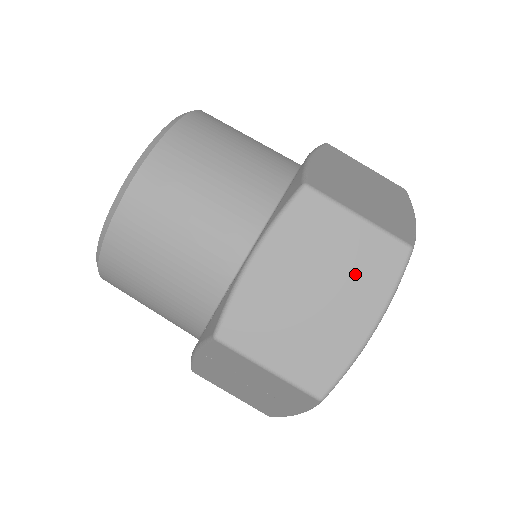
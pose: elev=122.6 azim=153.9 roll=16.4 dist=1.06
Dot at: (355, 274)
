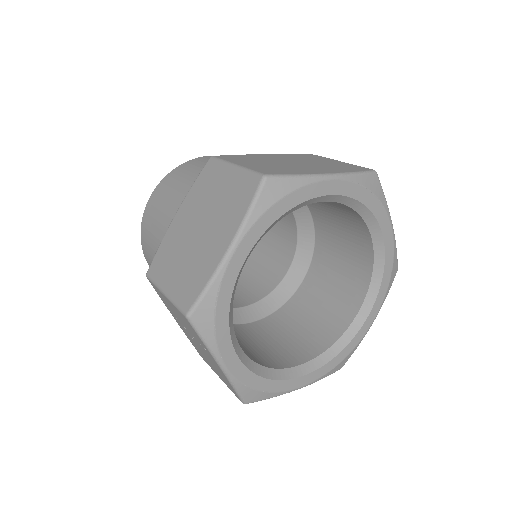
Dot at: (225, 208)
